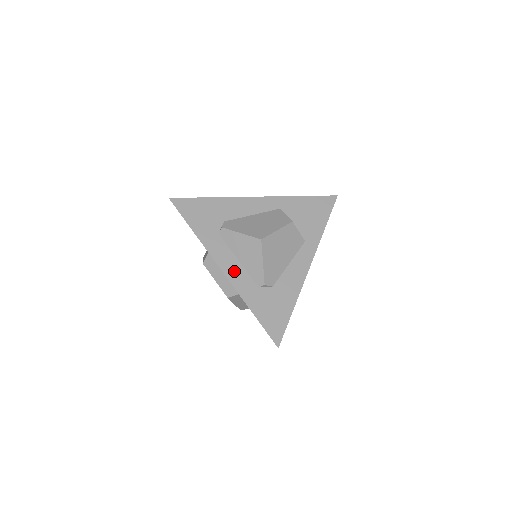
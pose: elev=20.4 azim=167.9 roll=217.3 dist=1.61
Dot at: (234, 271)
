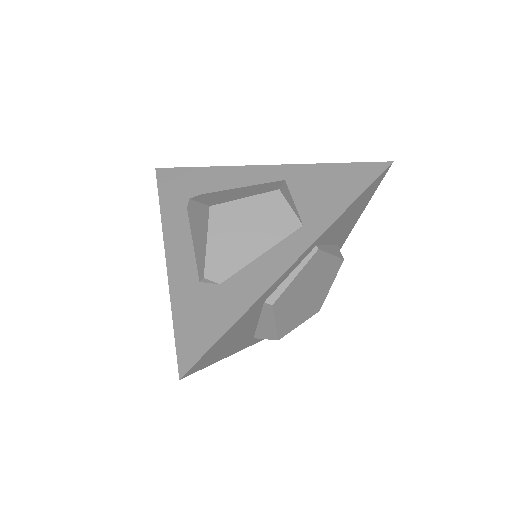
Dot at: (180, 256)
